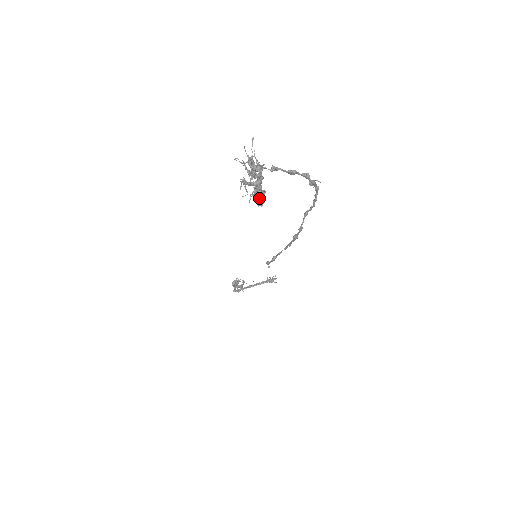
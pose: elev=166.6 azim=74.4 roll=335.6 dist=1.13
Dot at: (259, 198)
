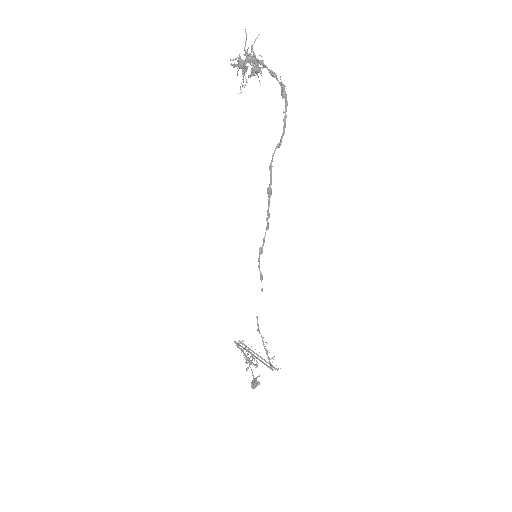
Dot at: (236, 64)
